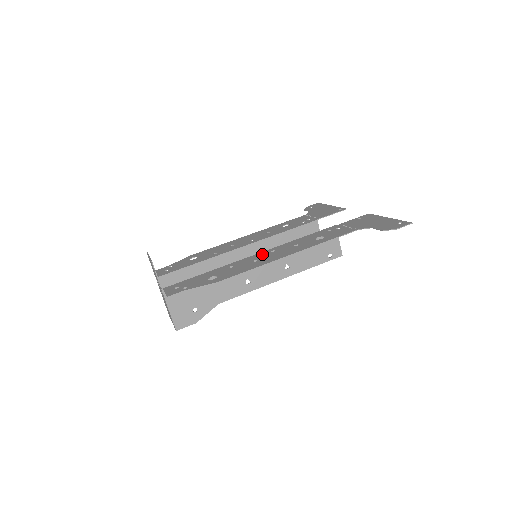
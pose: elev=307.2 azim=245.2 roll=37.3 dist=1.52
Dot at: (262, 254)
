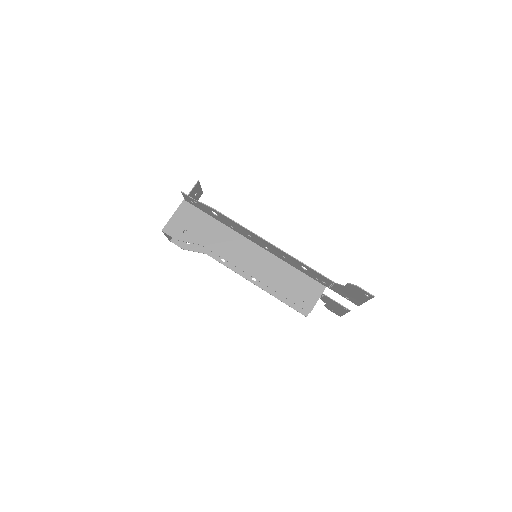
Dot at: (259, 243)
